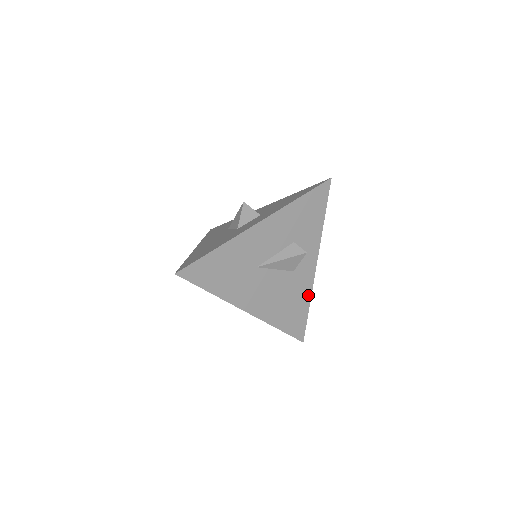
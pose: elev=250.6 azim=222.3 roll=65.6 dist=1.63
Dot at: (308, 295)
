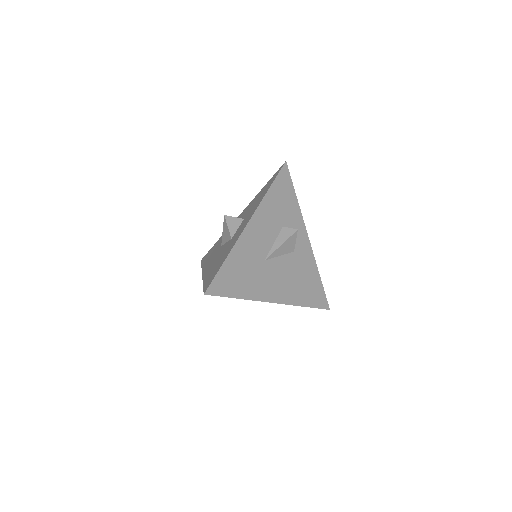
Dot at: (314, 267)
